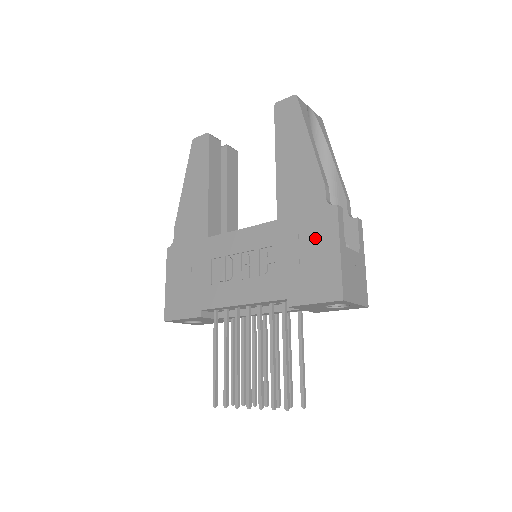
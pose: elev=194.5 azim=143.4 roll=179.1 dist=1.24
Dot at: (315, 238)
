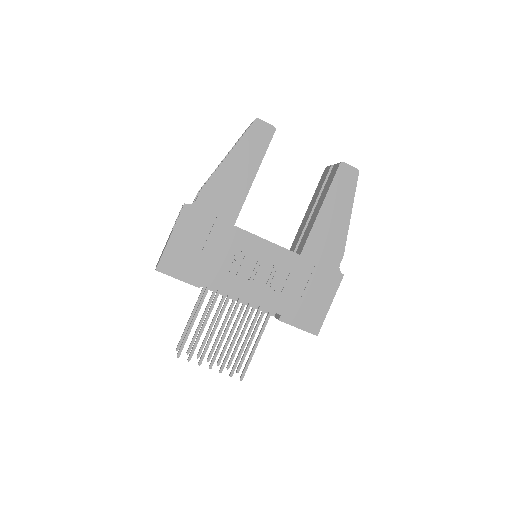
Dot at: (320, 287)
